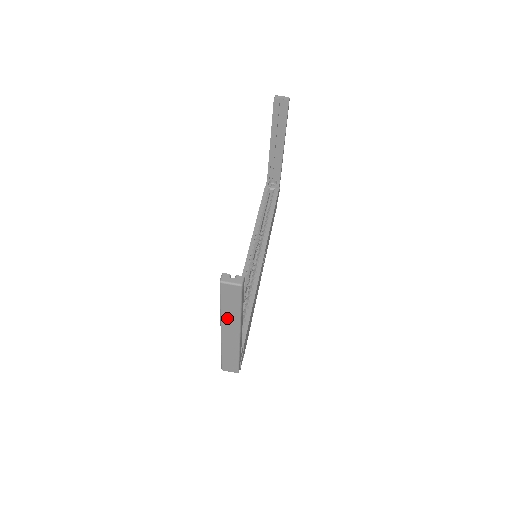
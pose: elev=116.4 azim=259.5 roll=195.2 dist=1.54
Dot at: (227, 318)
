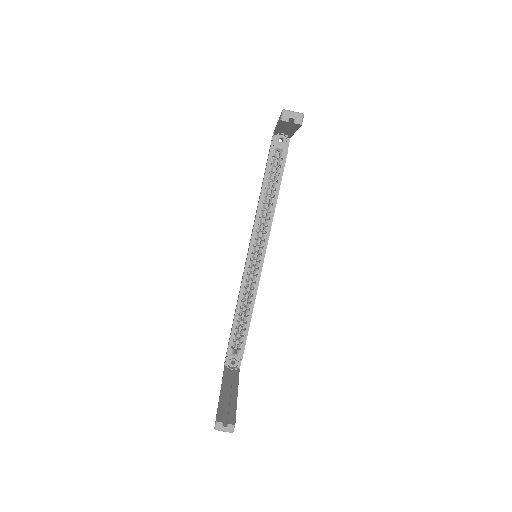
Dot at: occluded
